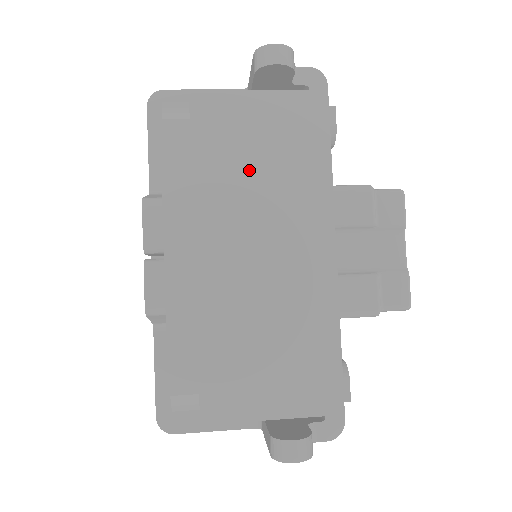
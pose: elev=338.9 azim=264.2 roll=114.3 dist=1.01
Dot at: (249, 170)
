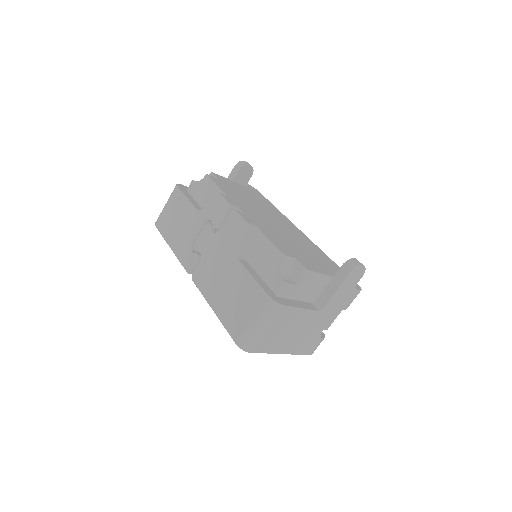
Dot at: (251, 200)
